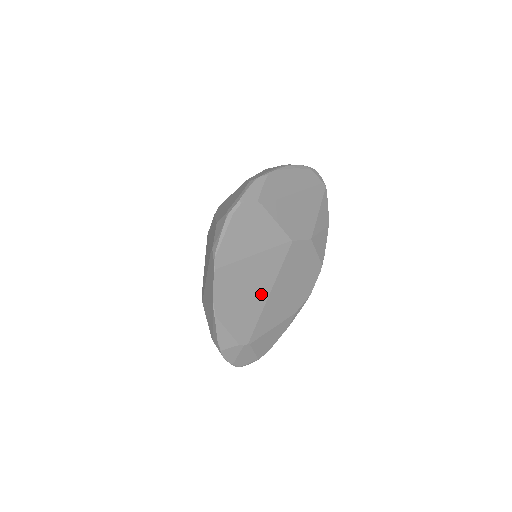
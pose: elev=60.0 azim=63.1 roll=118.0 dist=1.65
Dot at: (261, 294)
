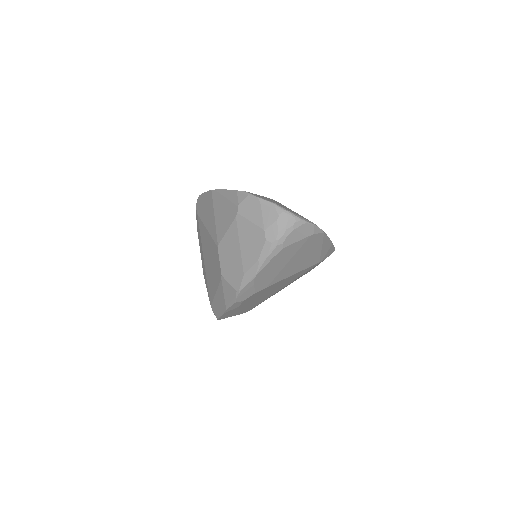
Dot at: occluded
